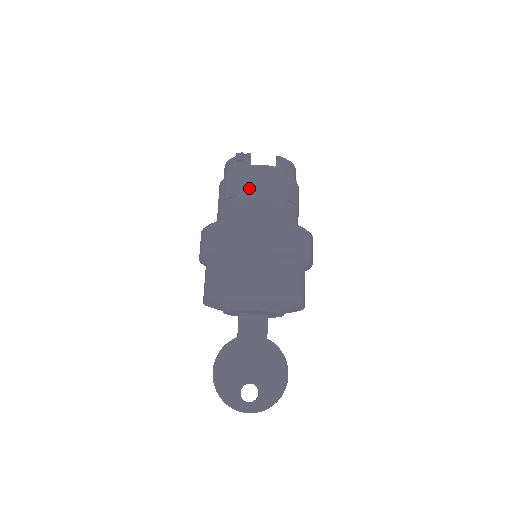
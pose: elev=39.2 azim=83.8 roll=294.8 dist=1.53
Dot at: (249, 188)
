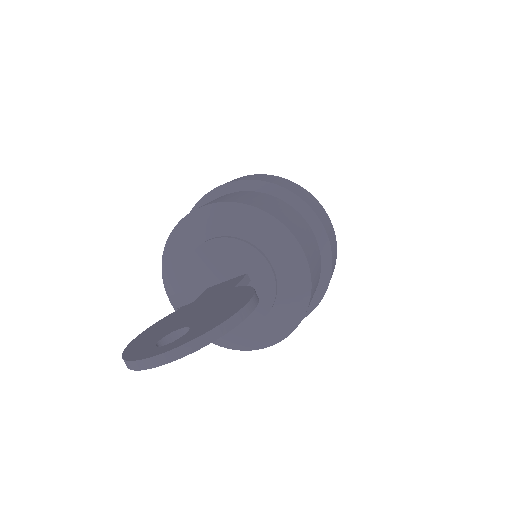
Dot at: occluded
